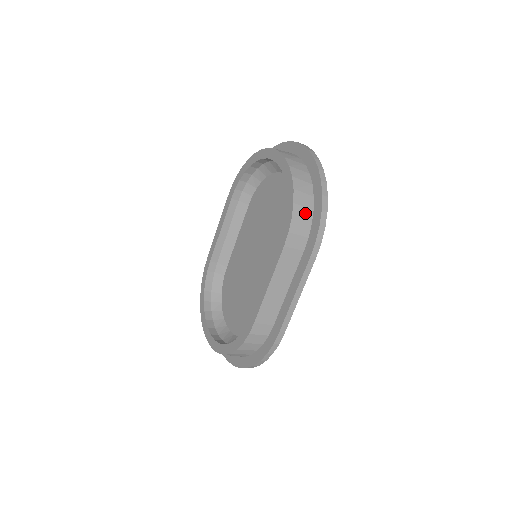
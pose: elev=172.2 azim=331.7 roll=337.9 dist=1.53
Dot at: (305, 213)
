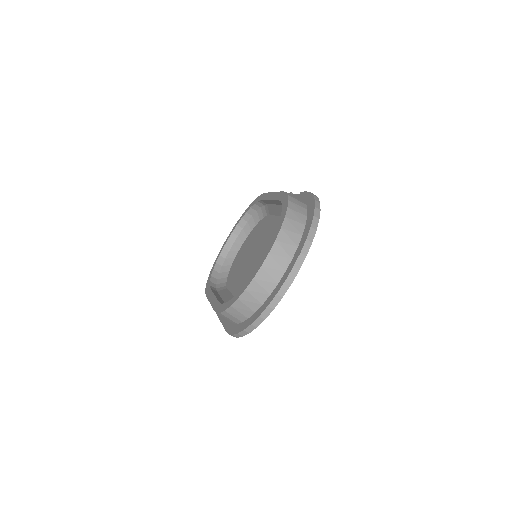
Dot at: (234, 319)
